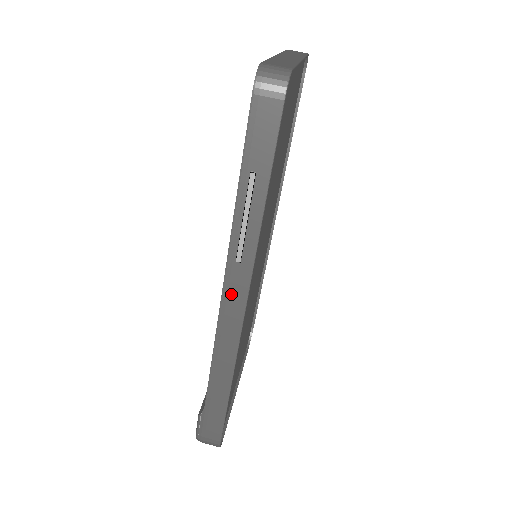
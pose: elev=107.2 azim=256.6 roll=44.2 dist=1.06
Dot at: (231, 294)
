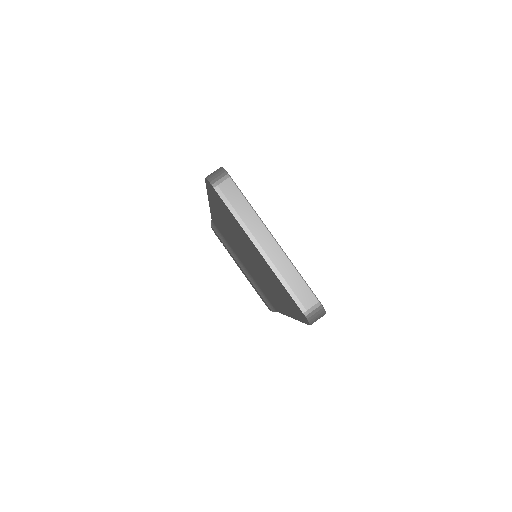
Dot at: occluded
